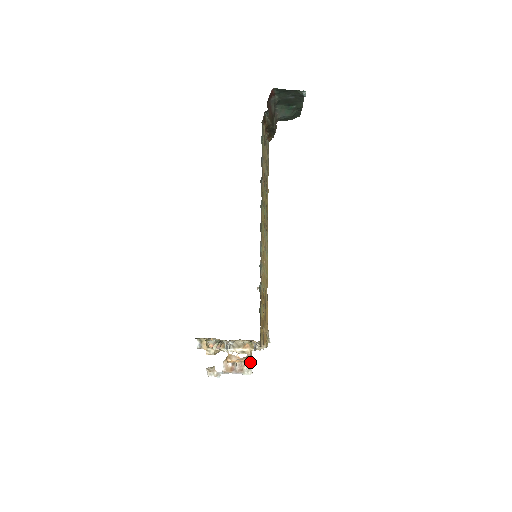
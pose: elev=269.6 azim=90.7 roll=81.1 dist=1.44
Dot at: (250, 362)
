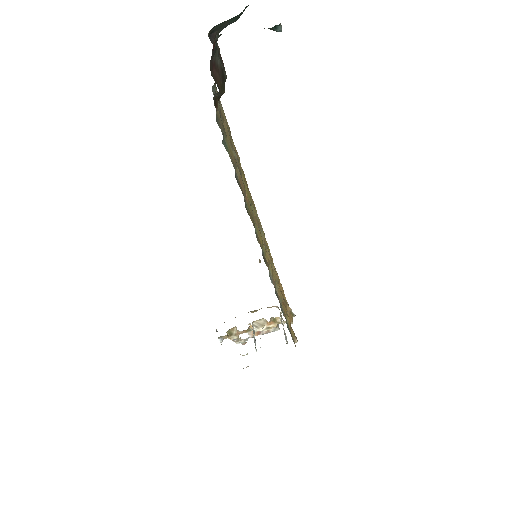
Dot at: occluded
